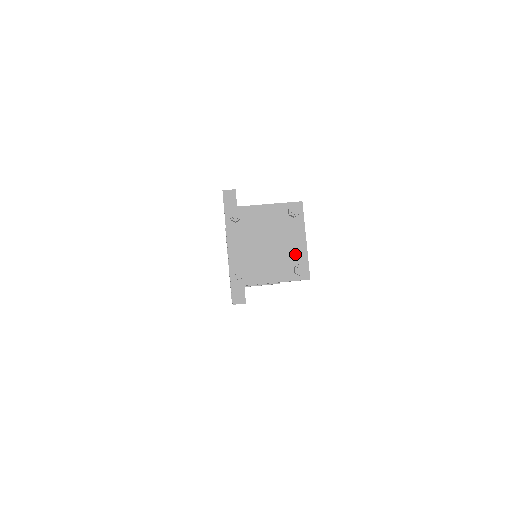
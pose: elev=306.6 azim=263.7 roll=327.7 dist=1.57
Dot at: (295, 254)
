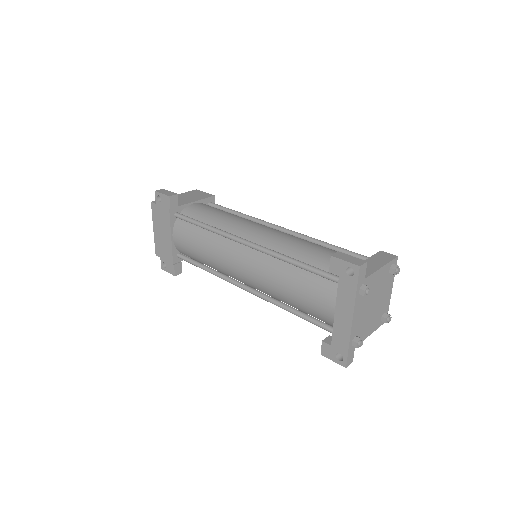
Dot at: (385, 305)
